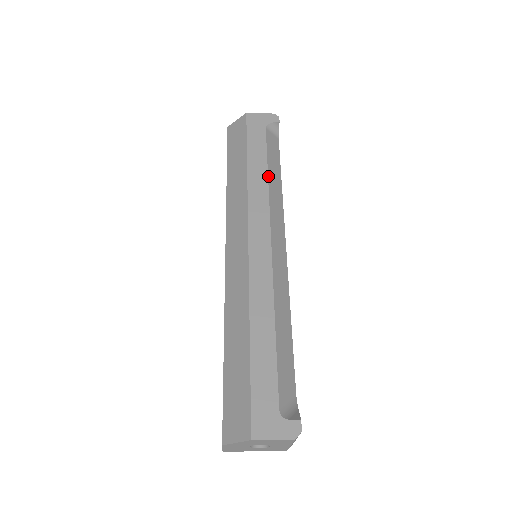
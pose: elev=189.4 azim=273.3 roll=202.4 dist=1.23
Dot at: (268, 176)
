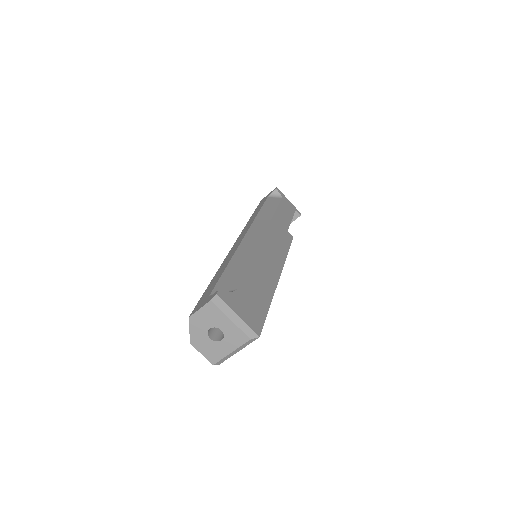
Dot at: (259, 213)
